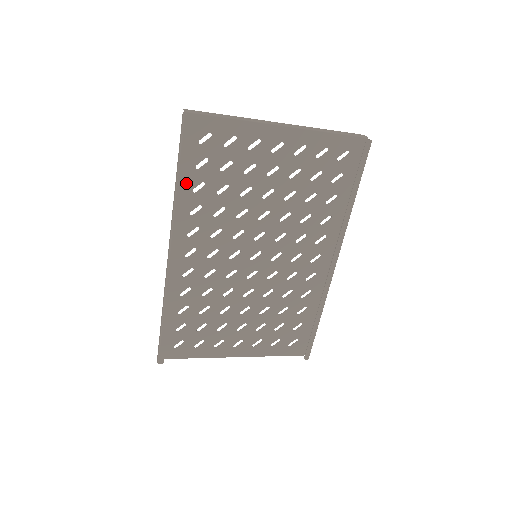
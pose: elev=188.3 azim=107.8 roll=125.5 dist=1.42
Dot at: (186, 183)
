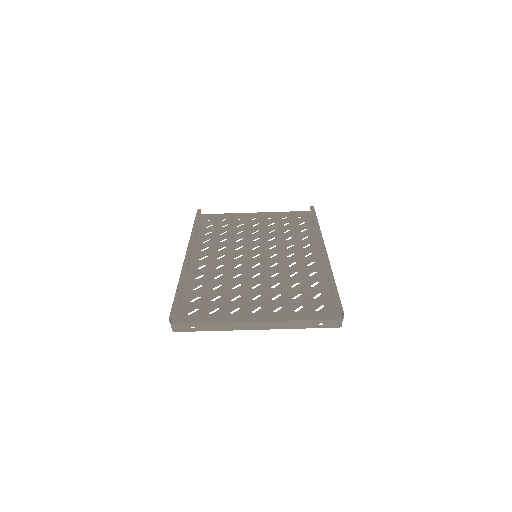
Dot at: (200, 233)
